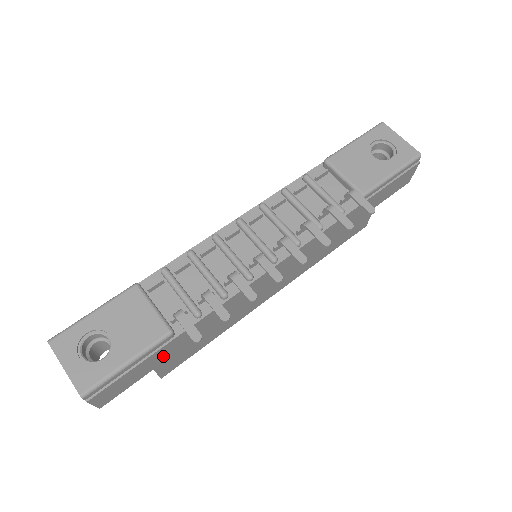
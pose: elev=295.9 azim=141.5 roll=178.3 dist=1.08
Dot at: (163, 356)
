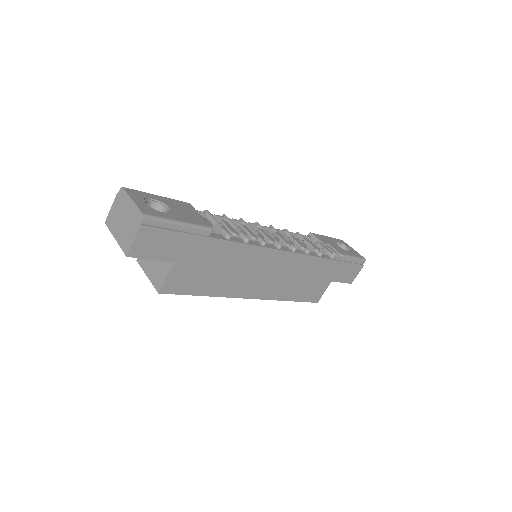
Dot at: (190, 252)
